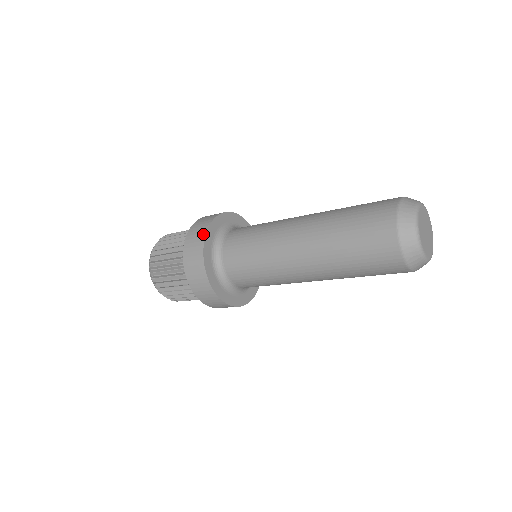
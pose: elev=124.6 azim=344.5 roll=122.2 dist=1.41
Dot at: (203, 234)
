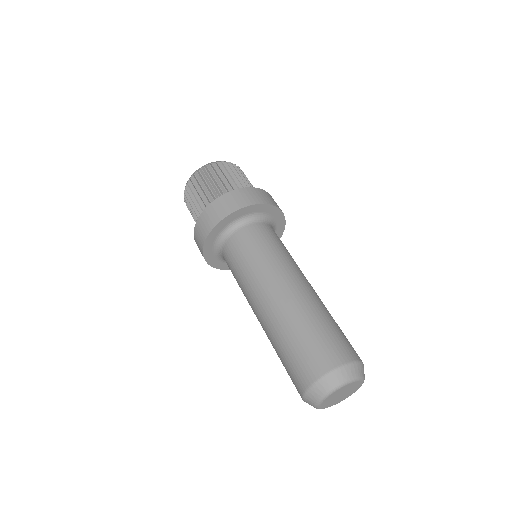
Dot at: (242, 205)
